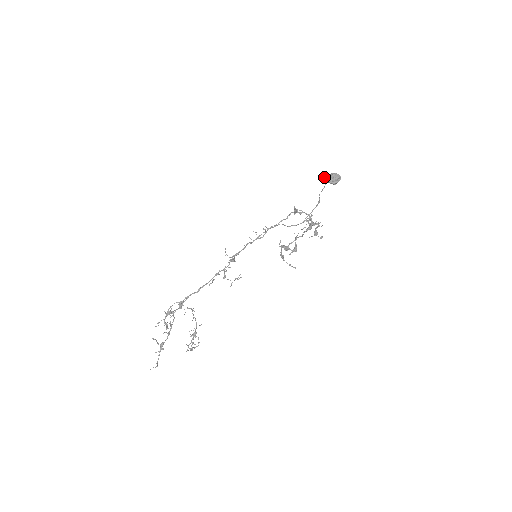
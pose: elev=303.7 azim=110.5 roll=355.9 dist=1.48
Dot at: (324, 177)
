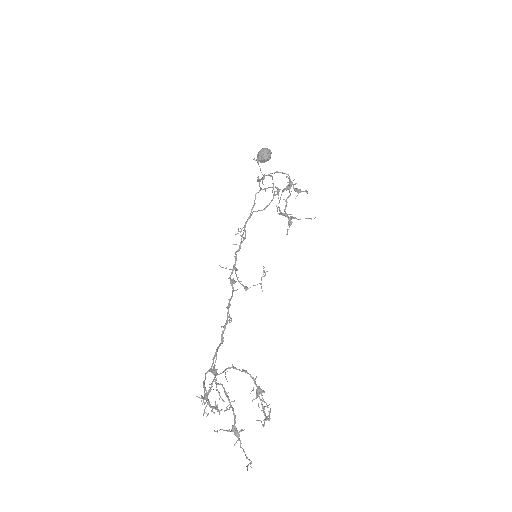
Dot at: occluded
